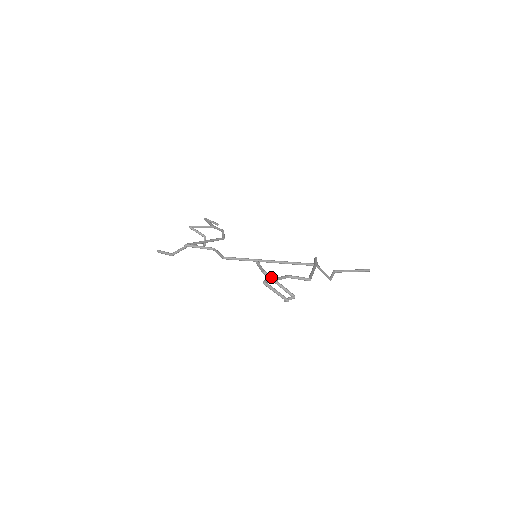
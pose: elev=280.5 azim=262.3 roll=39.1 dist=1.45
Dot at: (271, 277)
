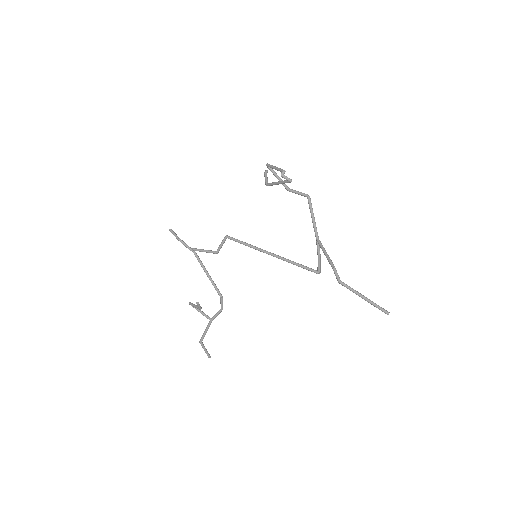
Dot at: (273, 183)
